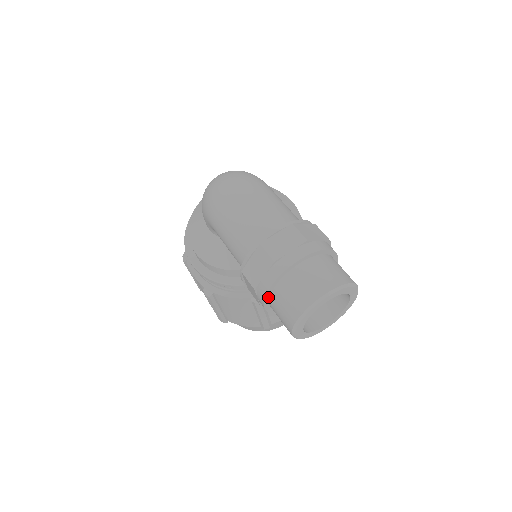
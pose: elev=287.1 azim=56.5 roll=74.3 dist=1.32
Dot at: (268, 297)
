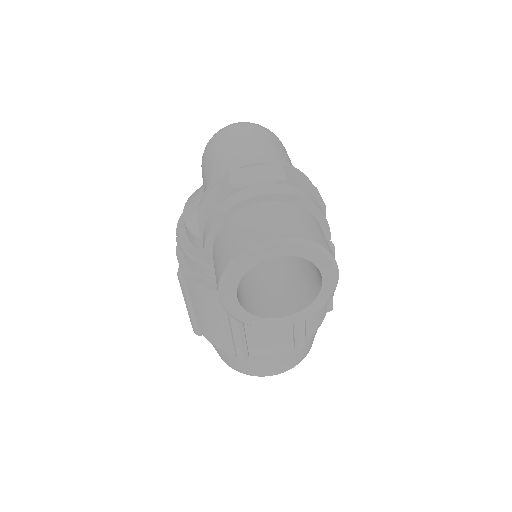
Dot at: (212, 242)
